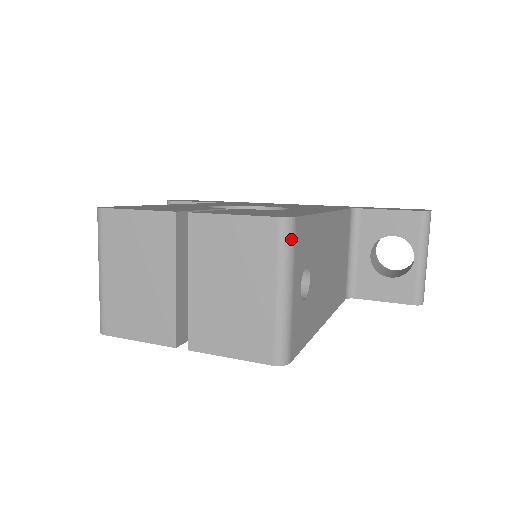
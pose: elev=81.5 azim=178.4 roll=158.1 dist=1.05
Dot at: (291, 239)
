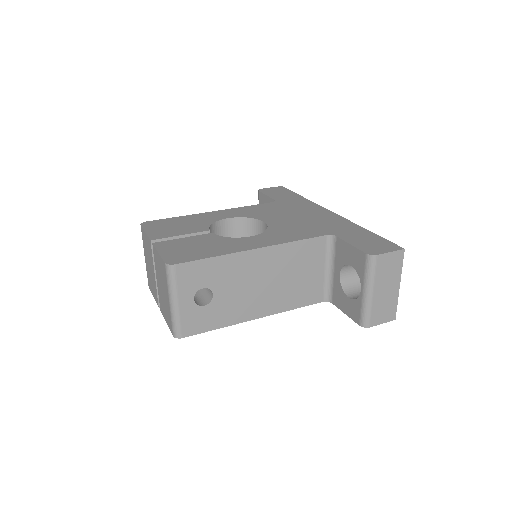
Dot at: (172, 276)
